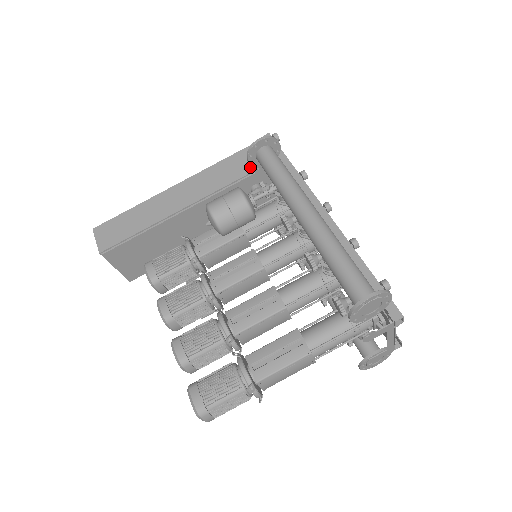
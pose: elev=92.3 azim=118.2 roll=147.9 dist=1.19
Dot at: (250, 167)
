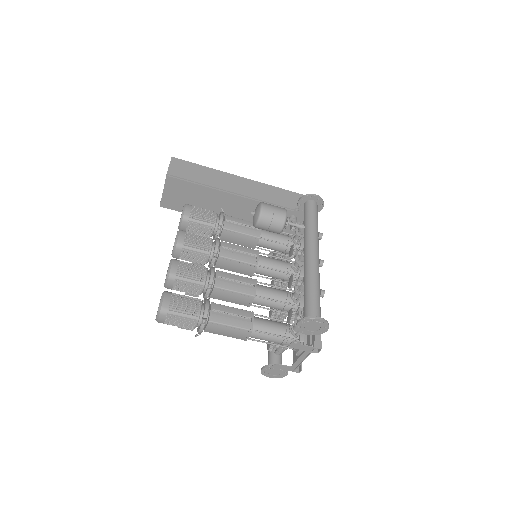
Dot at: (293, 205)
